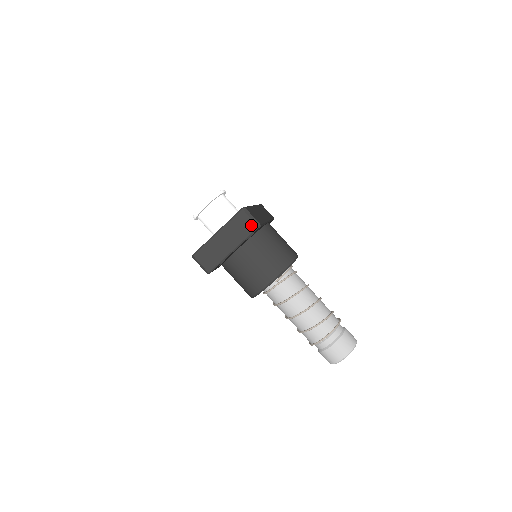
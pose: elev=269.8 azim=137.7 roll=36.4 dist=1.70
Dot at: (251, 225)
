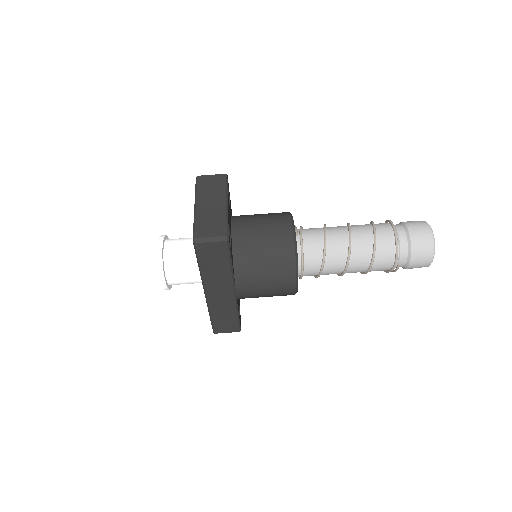
Dot at: (218, 178)
